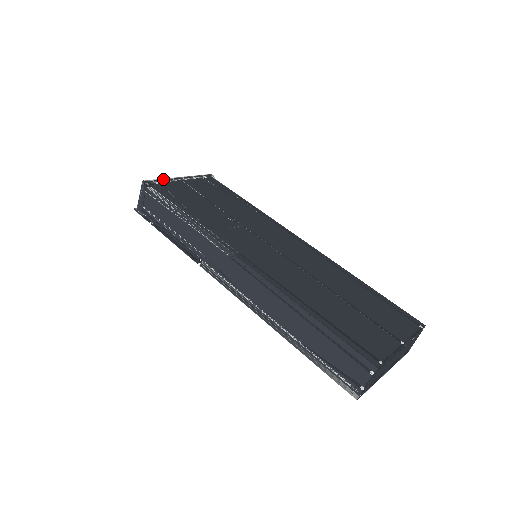
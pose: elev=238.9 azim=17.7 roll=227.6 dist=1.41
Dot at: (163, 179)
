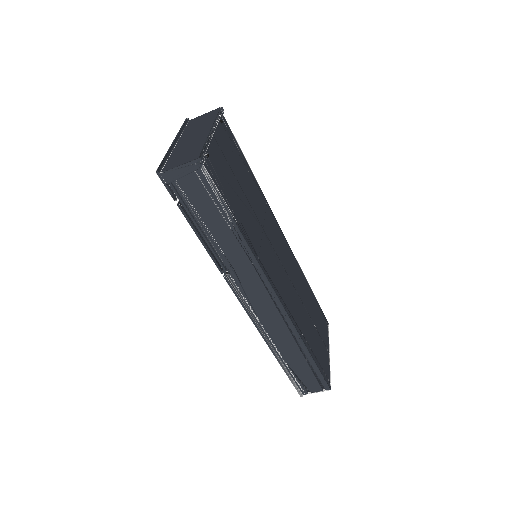
Dot at: (206, 141)
